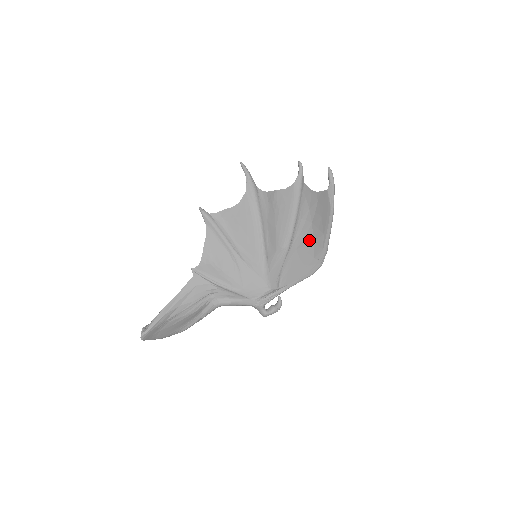
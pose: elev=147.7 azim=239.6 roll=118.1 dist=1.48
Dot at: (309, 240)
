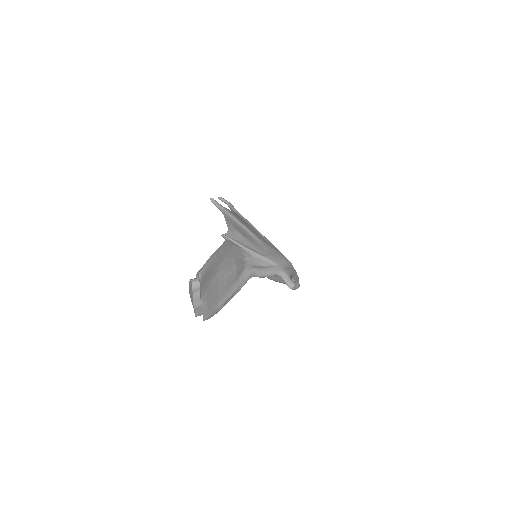
Dot at: occluded
